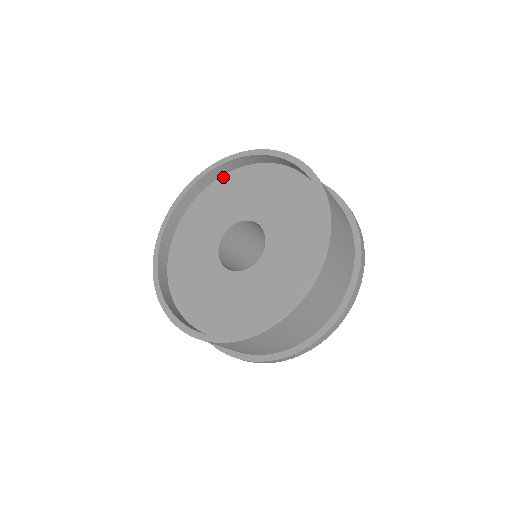
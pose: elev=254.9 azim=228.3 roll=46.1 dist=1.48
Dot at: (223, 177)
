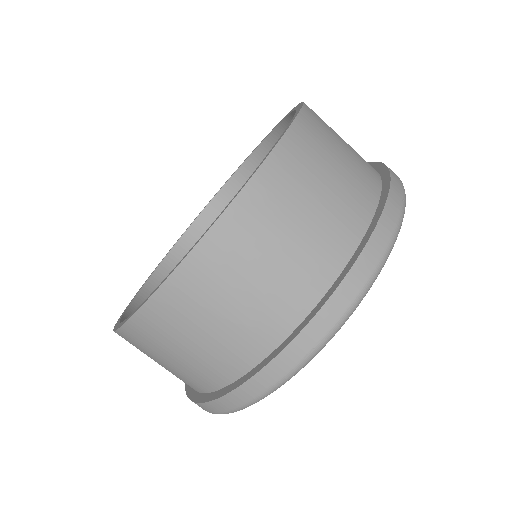
Dot at: occluded
